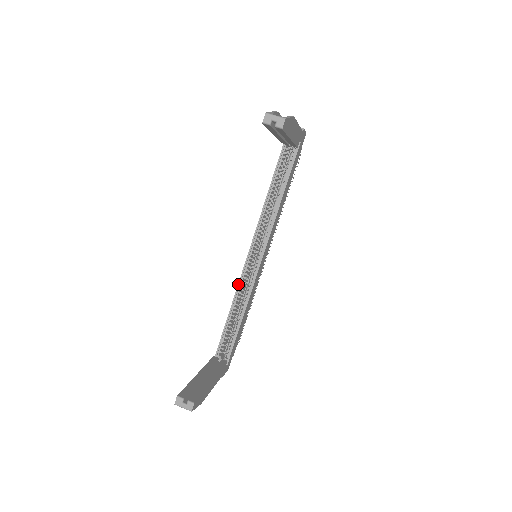
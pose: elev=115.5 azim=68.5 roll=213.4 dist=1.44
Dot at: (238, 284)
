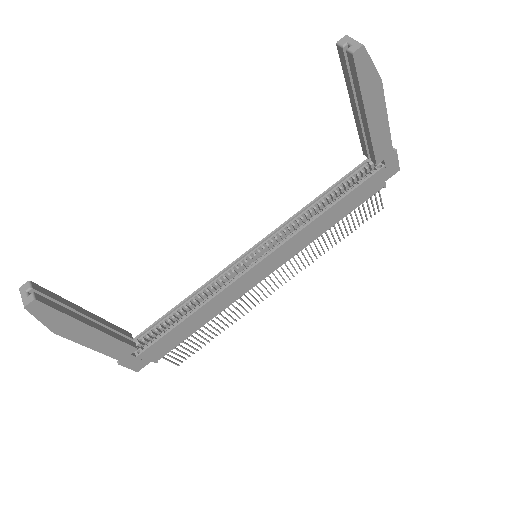
Dot at: (216, 275)
